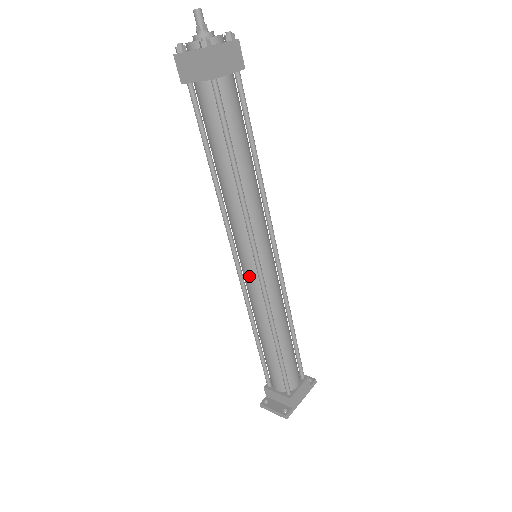
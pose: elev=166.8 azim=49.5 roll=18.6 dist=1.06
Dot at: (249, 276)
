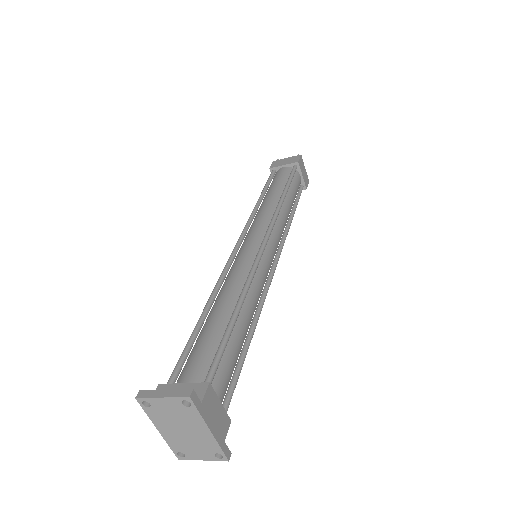
Dot at: (247, 249)
